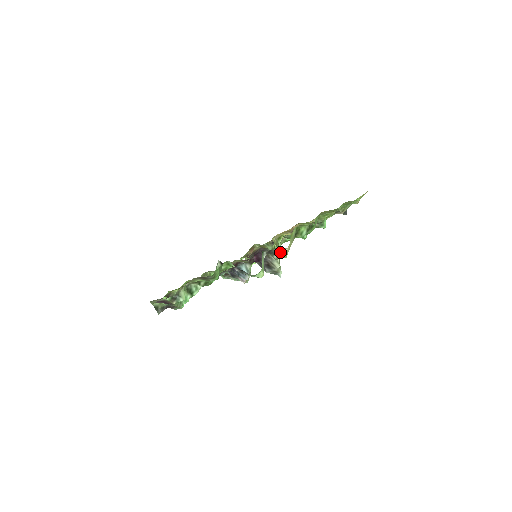
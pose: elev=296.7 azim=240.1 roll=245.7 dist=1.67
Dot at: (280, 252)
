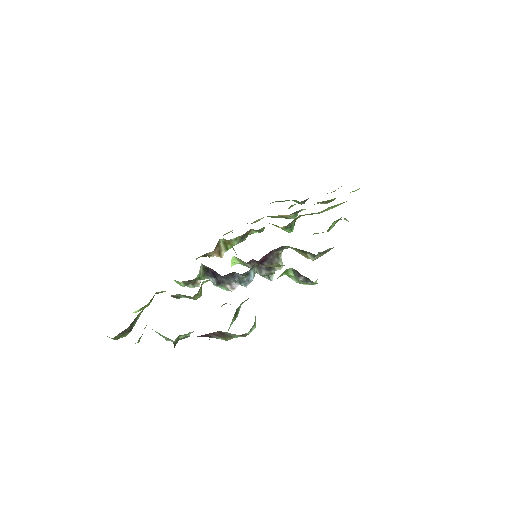
Dot at: (324, 252)
